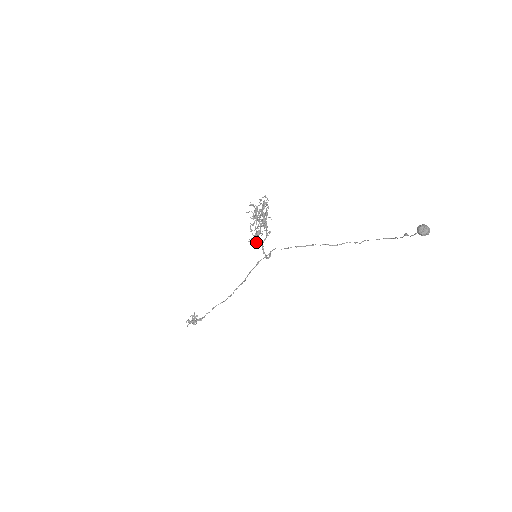
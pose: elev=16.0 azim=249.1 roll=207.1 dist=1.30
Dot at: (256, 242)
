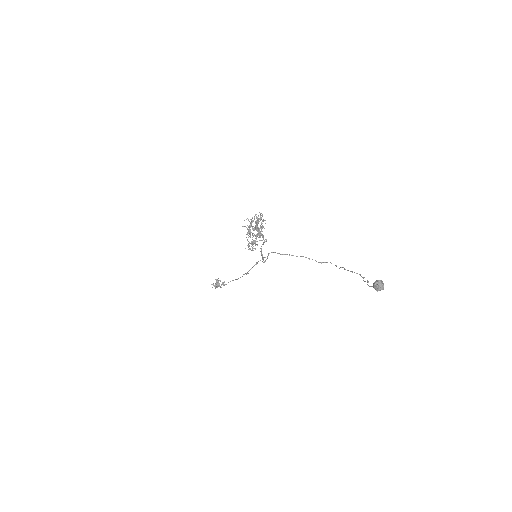
Dot at: (253, 248)
